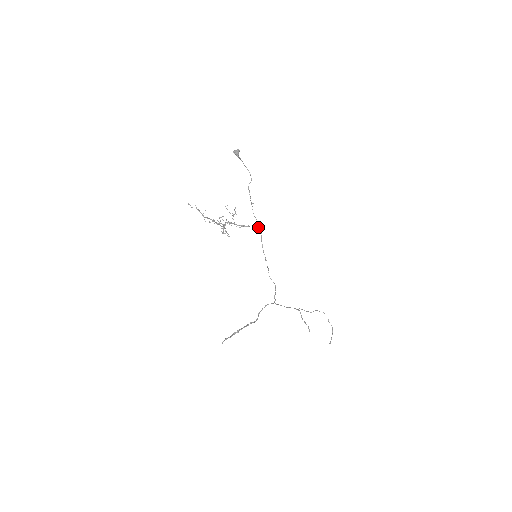
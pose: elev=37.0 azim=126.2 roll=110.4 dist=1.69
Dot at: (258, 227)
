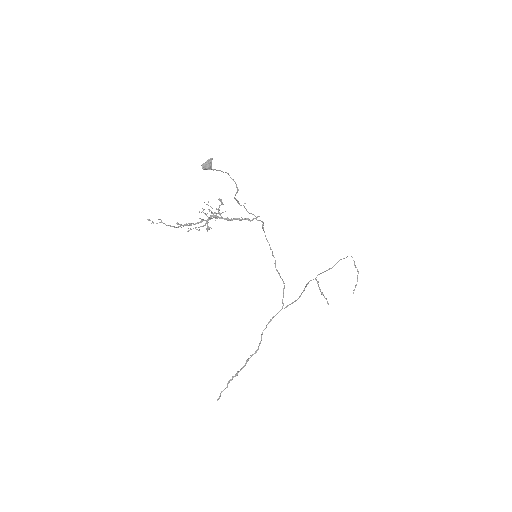
Dot at: occluded
